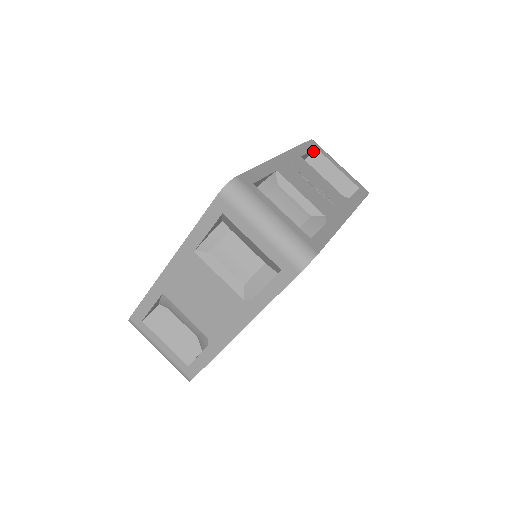
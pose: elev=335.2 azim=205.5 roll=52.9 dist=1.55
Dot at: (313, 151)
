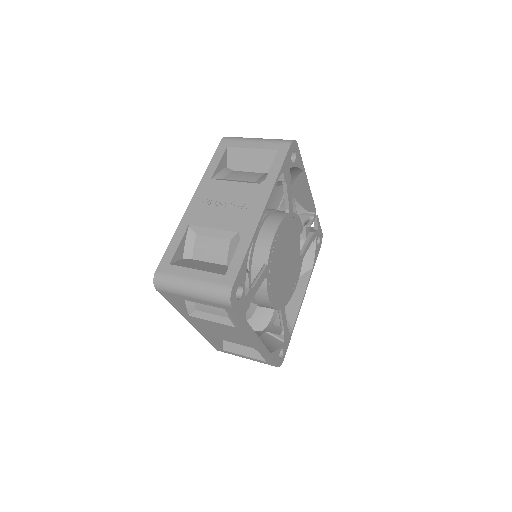
Dot at: (227, 151)
